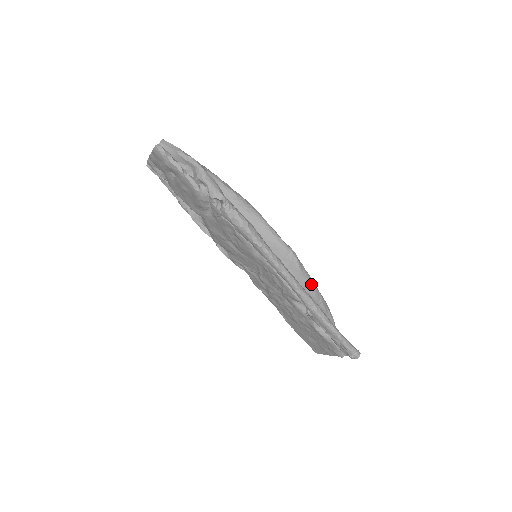
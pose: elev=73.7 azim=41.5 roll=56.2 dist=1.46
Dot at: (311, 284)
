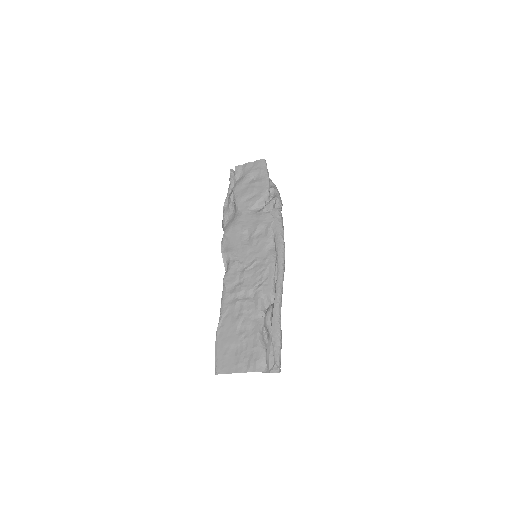
Dot at: occluded
